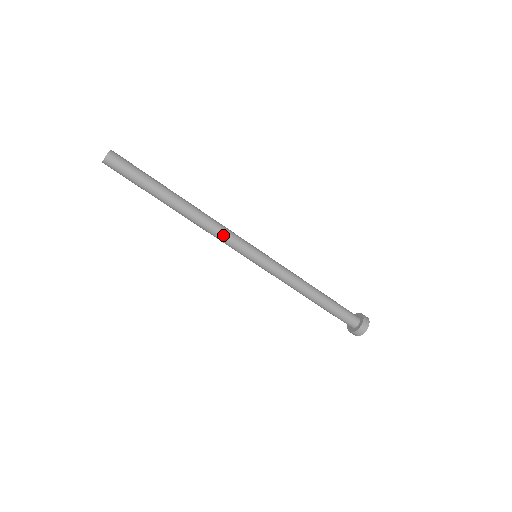
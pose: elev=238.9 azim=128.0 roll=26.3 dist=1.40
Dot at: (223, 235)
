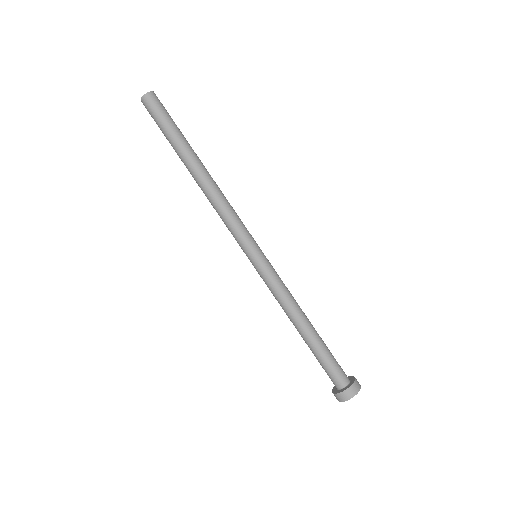
Dot at: (231, 215)
